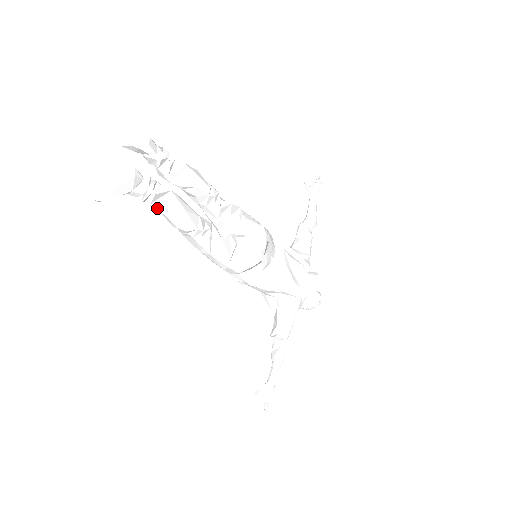
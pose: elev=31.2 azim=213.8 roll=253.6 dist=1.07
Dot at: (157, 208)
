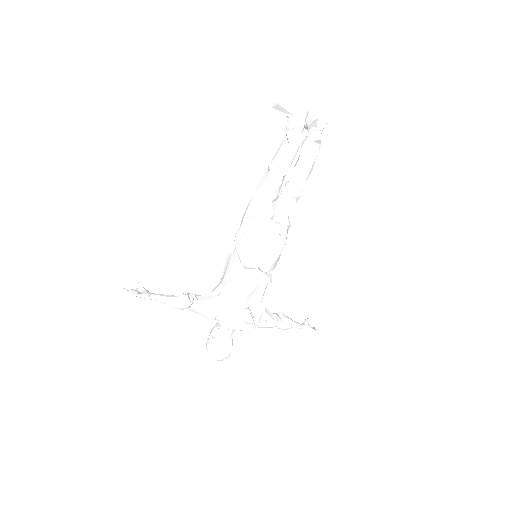
Dot at: (287, 135)
